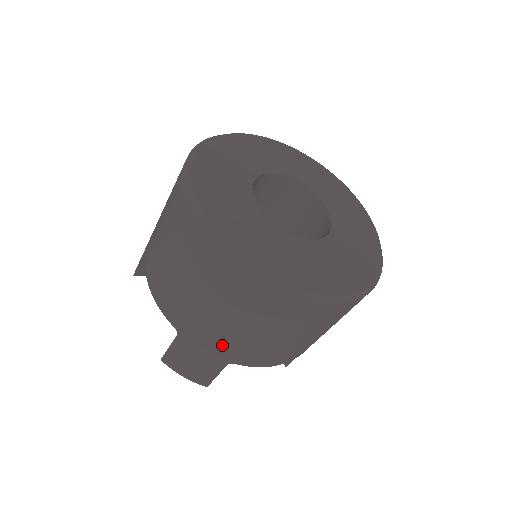
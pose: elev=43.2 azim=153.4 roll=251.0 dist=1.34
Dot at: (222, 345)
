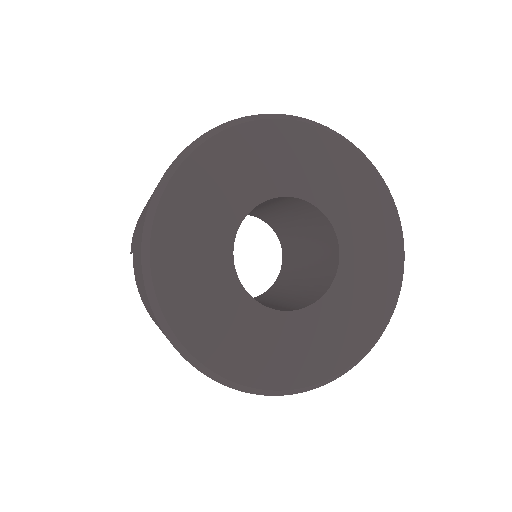
Dot at: occluded
